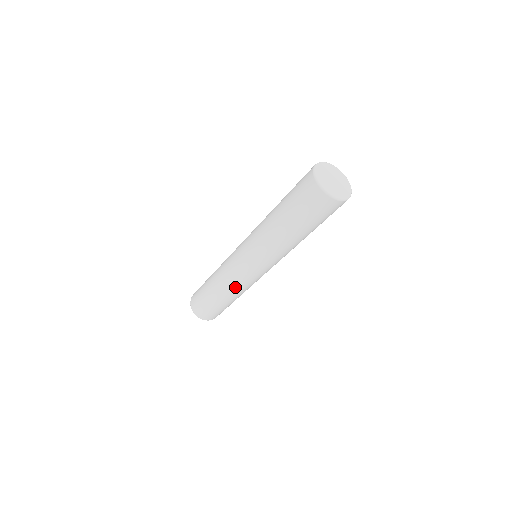
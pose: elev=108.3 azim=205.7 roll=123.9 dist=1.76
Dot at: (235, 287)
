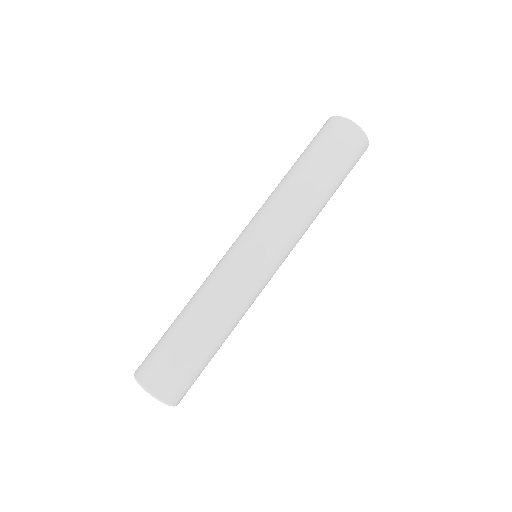
Dot at: (241, 304)
